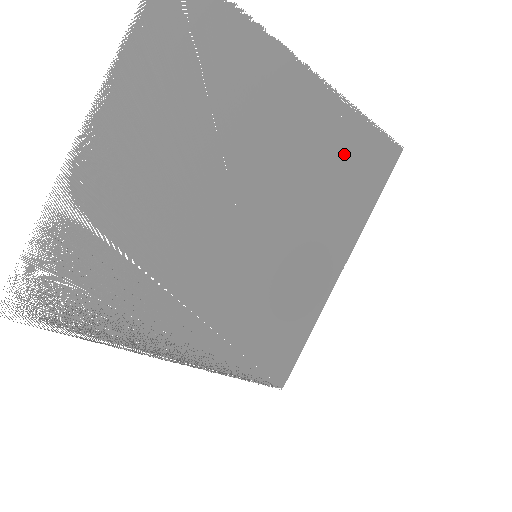
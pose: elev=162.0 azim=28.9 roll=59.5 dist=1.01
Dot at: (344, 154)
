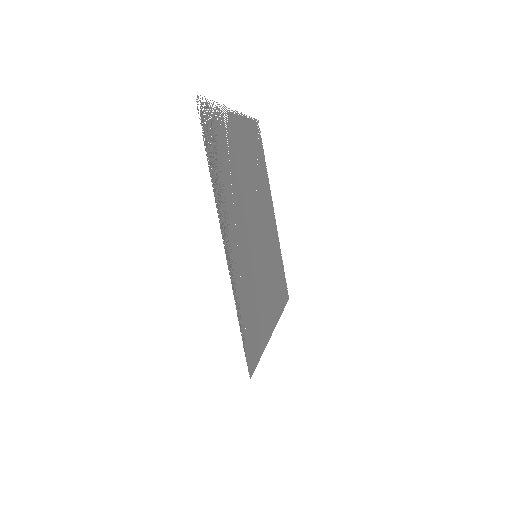
Dot at: occluded
